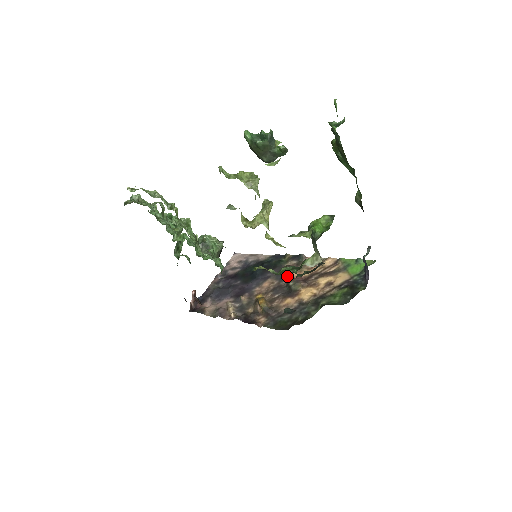
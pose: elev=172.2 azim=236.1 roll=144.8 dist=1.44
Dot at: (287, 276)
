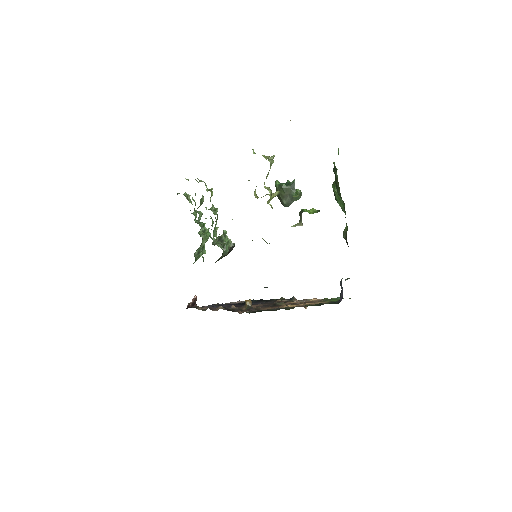
Dot at: occluded
